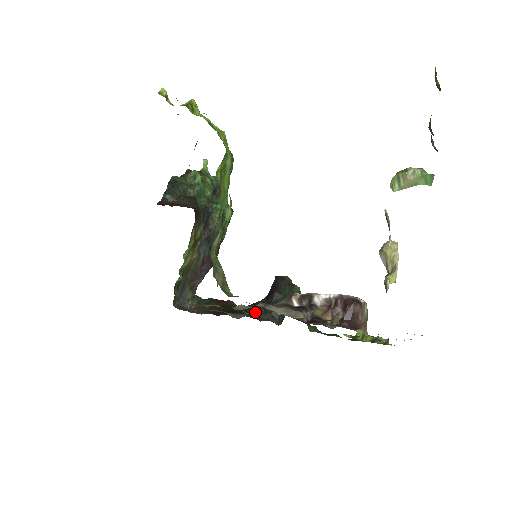
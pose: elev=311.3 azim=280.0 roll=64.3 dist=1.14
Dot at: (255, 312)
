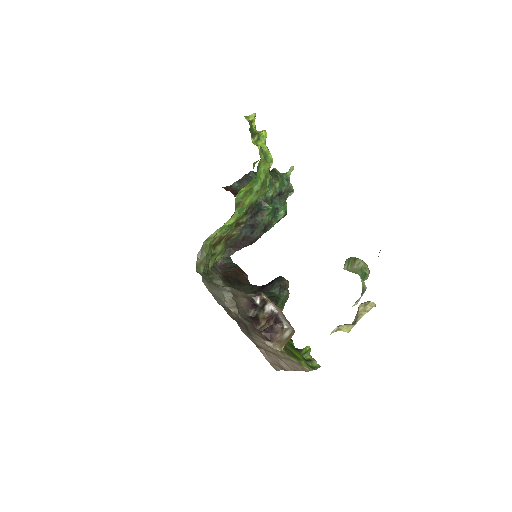
Dot at: (246, 291)
